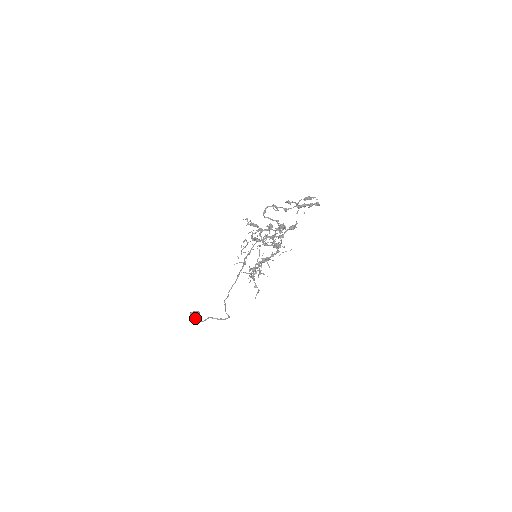
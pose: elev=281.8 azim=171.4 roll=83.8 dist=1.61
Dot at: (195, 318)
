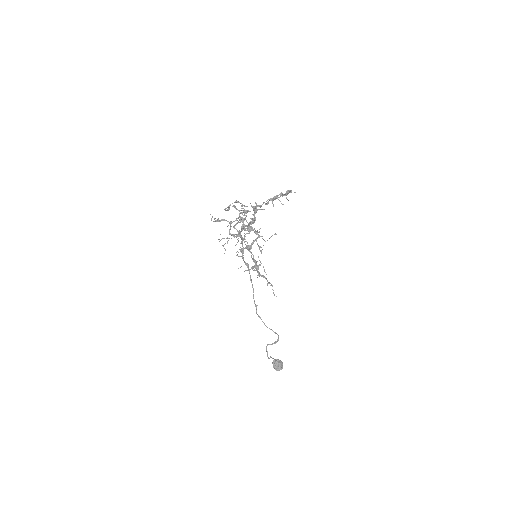
Dot at: (276, 365)
